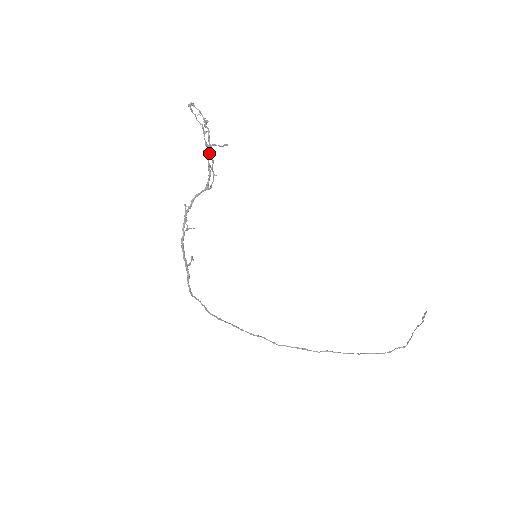
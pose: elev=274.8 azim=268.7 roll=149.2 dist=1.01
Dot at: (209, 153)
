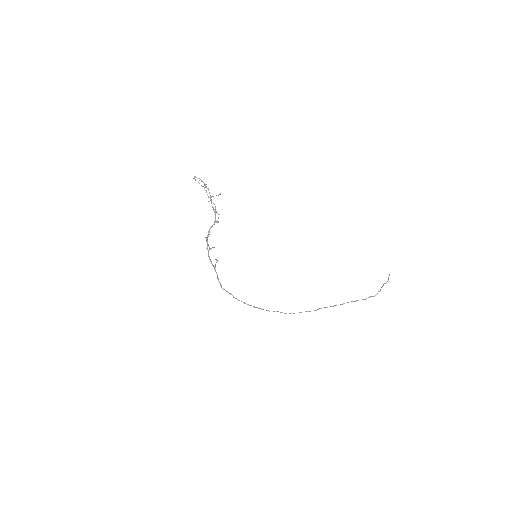
Dot at: (211, 200)
